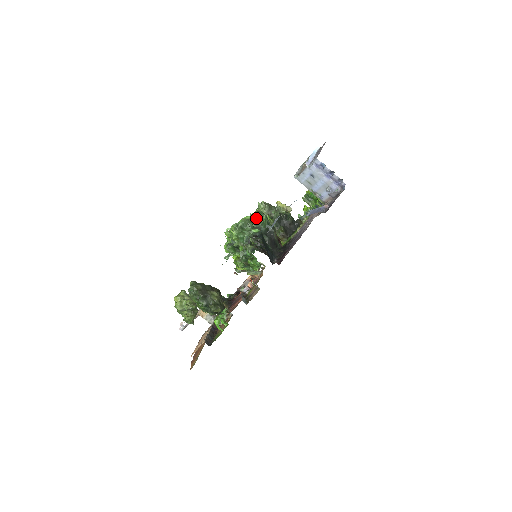
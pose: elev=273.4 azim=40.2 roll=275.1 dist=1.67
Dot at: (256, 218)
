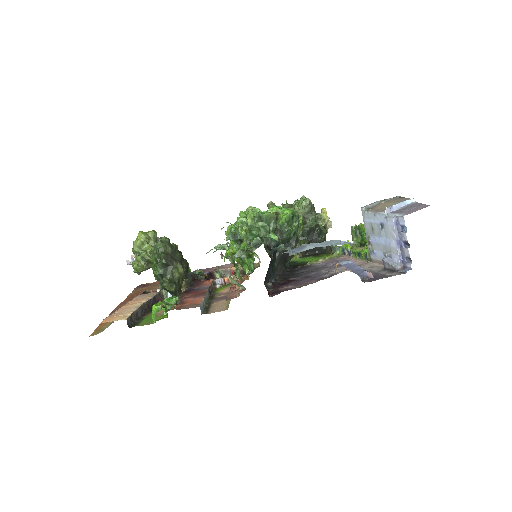
Dot at: (286, 219)
